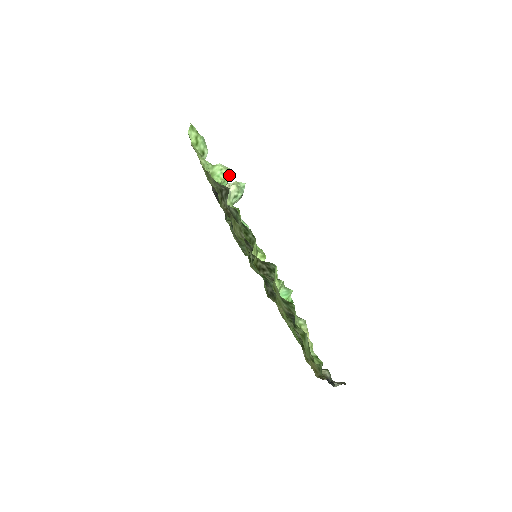
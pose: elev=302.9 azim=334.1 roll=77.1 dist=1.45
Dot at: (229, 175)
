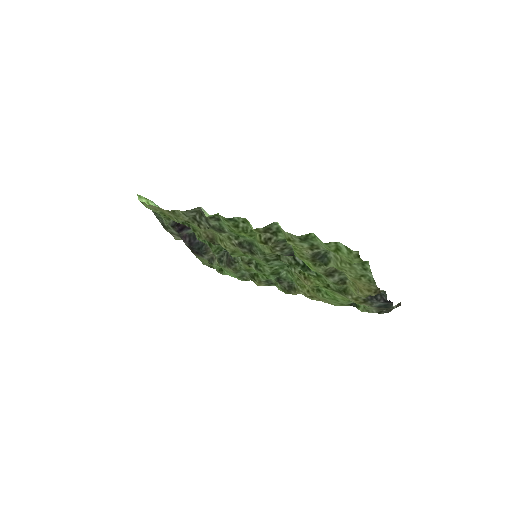
Dot at: occluded
